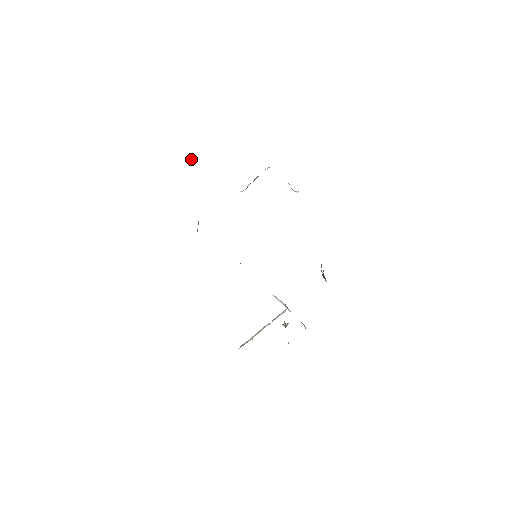
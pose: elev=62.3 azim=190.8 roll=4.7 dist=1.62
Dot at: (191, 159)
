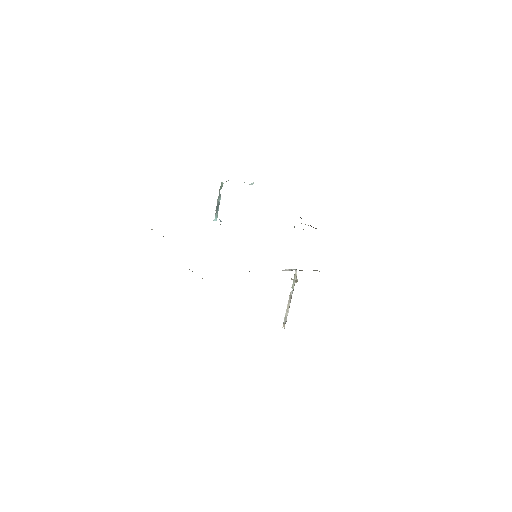
Dot at: occluded
